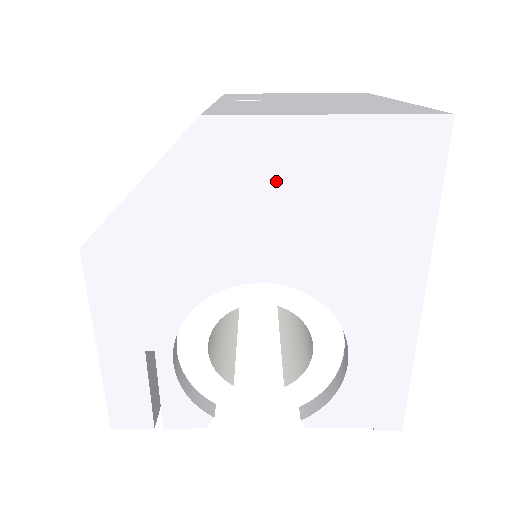
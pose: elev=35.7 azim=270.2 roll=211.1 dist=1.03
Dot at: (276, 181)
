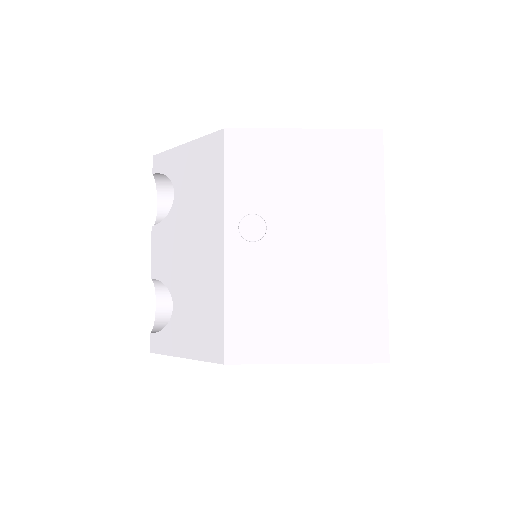
Dot at: occluded
